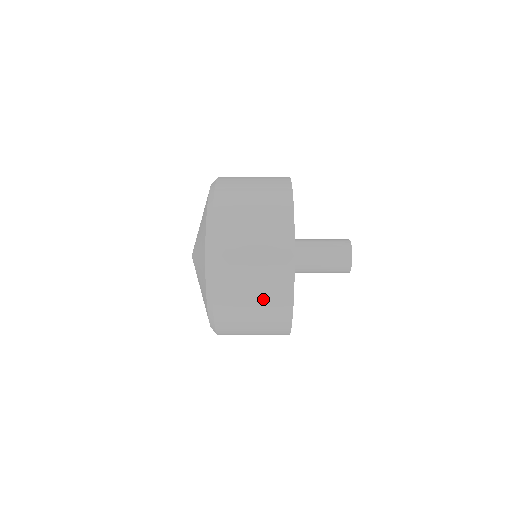
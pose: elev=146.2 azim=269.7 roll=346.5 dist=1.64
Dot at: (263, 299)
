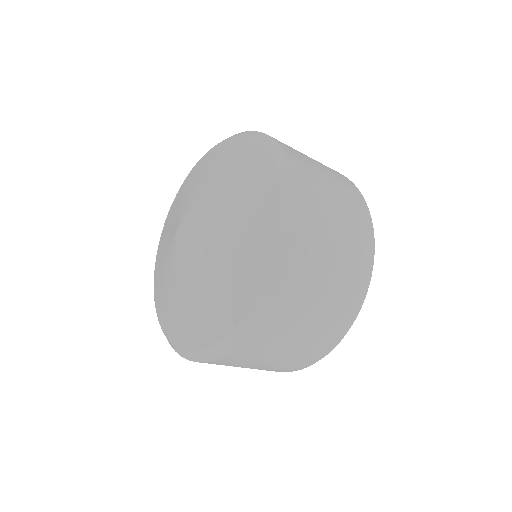
Dot at: (331, 174)
